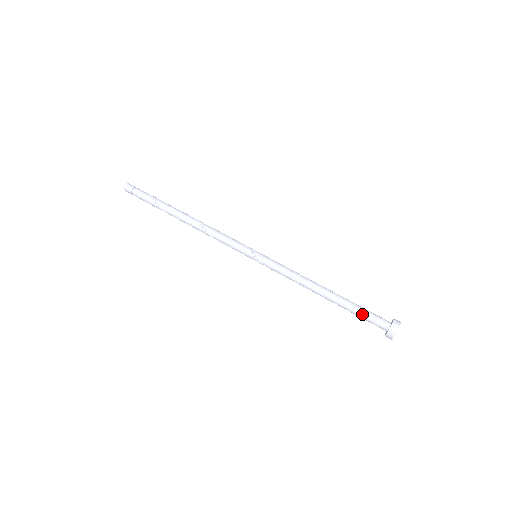
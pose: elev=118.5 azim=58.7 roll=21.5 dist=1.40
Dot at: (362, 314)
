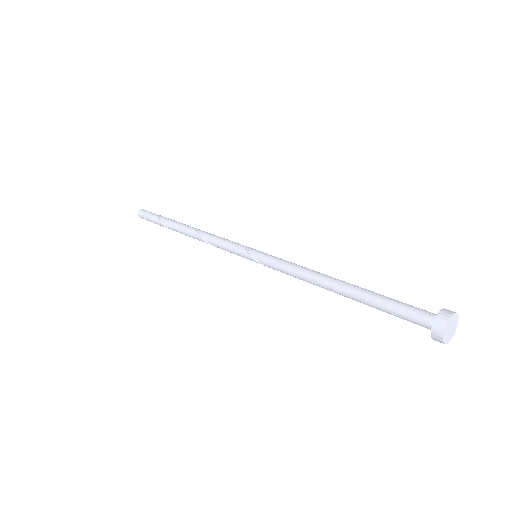
Dot at: (390, 310)
